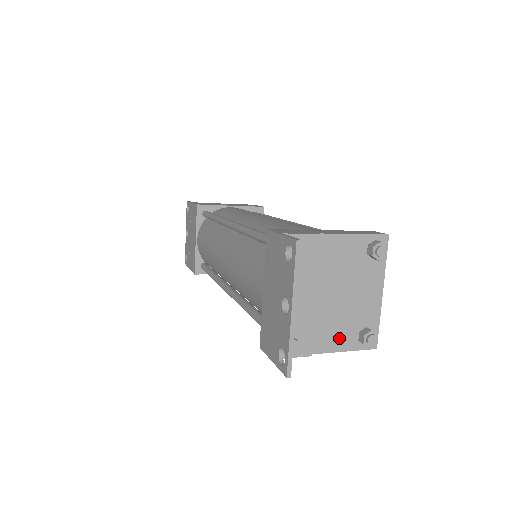
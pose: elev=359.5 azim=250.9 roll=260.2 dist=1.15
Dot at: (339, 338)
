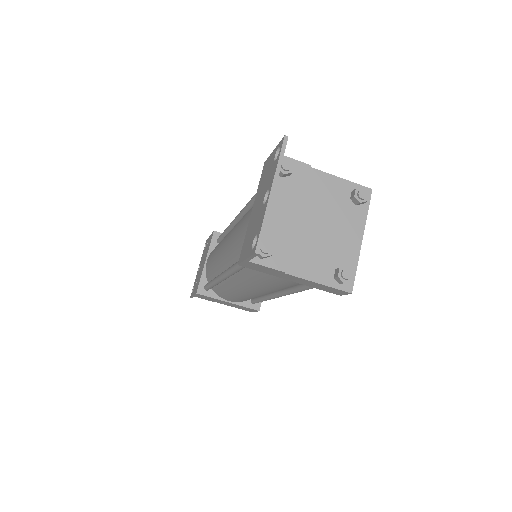
Dot at: (315, 268)
